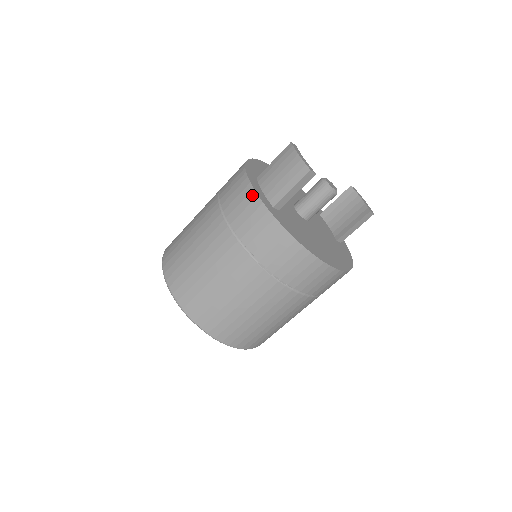
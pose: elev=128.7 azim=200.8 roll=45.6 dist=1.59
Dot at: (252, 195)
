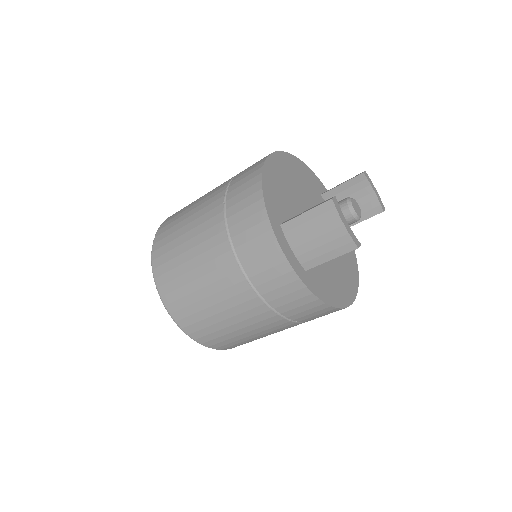
Dot at: (285, 267)
